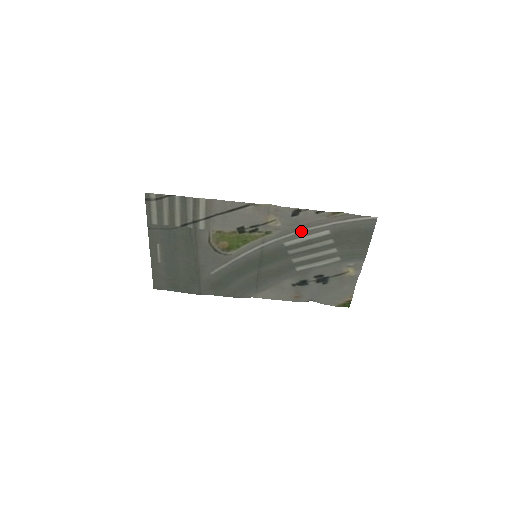
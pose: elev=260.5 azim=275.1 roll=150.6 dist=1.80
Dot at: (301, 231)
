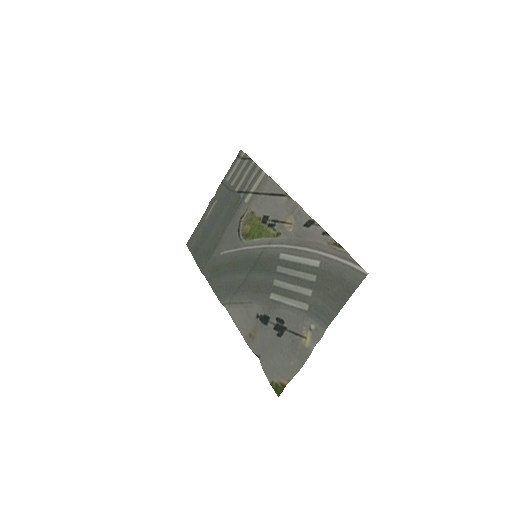
Dot at: (300, 248)
